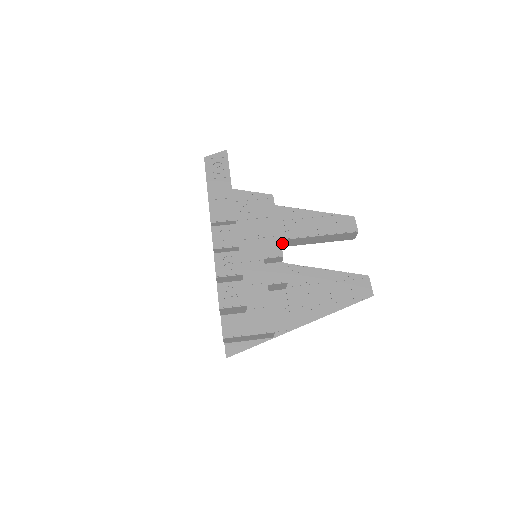
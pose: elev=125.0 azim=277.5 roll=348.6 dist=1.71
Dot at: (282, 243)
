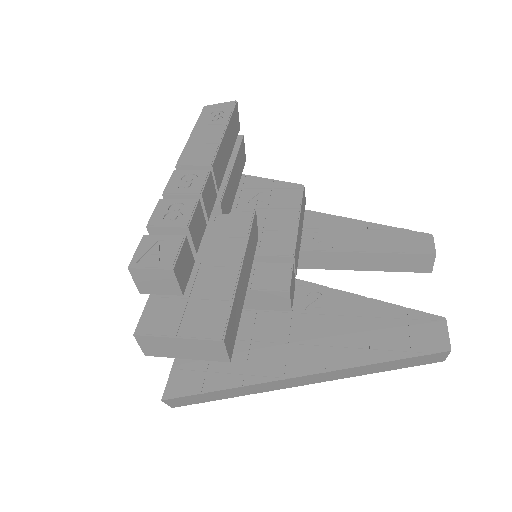
Dot at: (310, 259)
